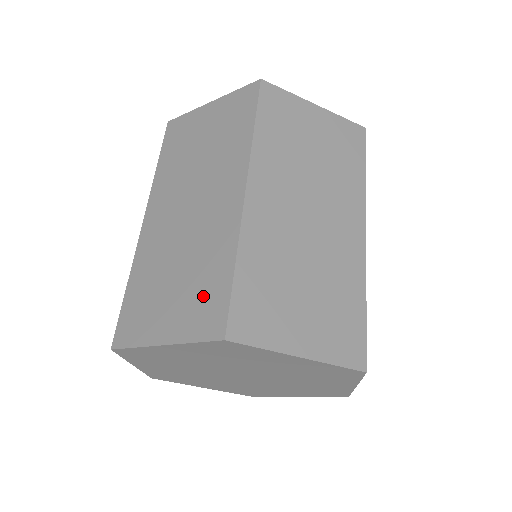
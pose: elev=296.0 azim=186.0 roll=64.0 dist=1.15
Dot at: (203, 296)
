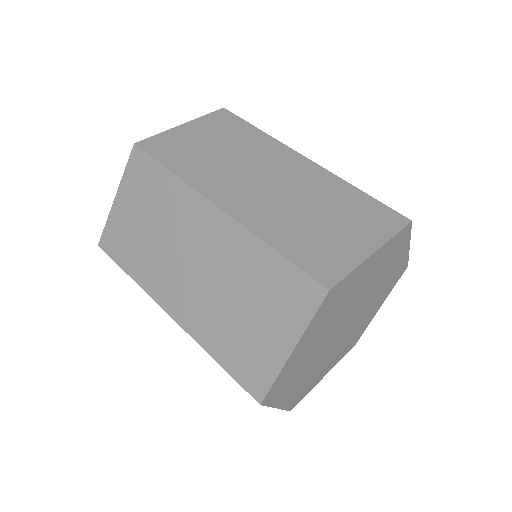
Dot at: (279, 291)
